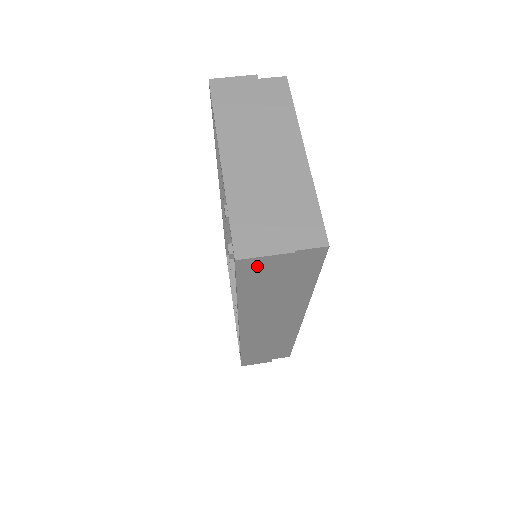
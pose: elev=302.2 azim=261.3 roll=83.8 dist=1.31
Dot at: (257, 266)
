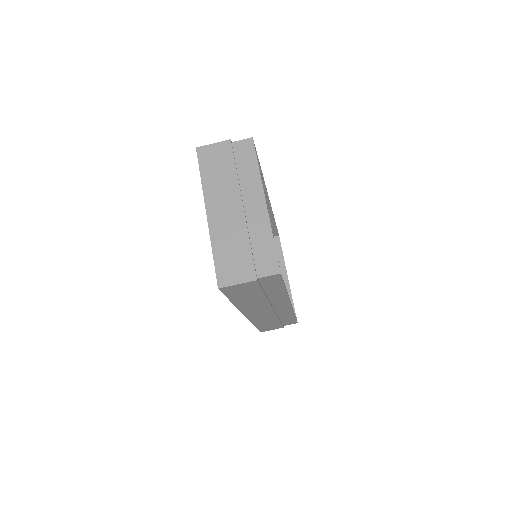
Dot at: (235, 288)
